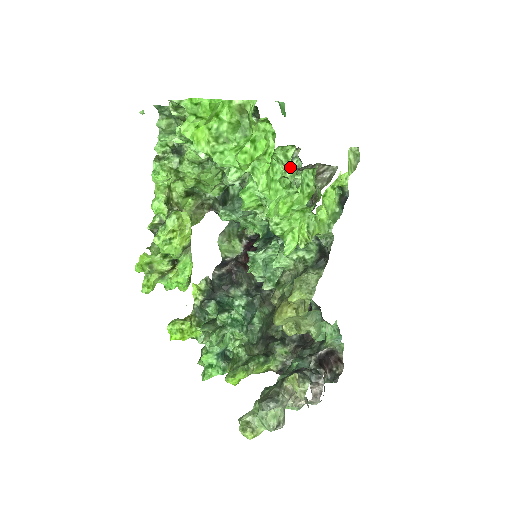
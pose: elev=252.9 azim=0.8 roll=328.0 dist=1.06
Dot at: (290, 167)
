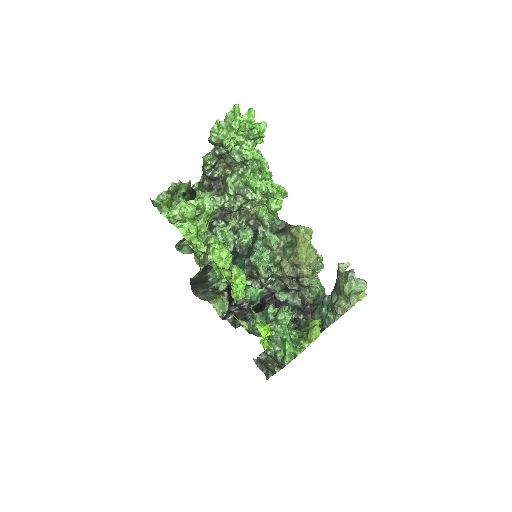
Dot at: occluded
